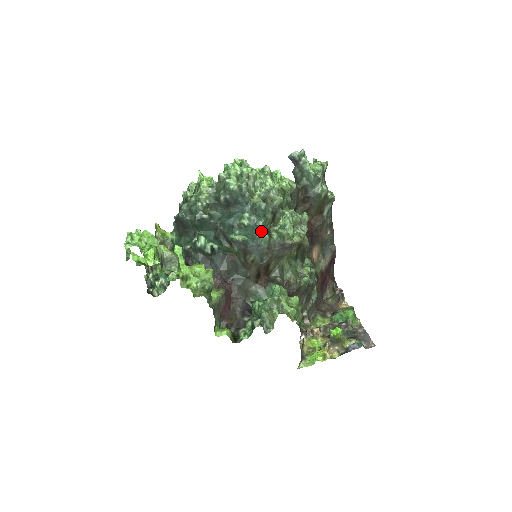
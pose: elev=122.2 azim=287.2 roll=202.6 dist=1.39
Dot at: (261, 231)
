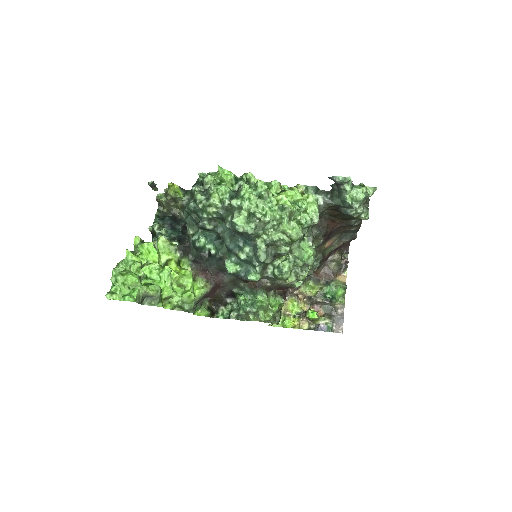
Dot at: (256, 269)
